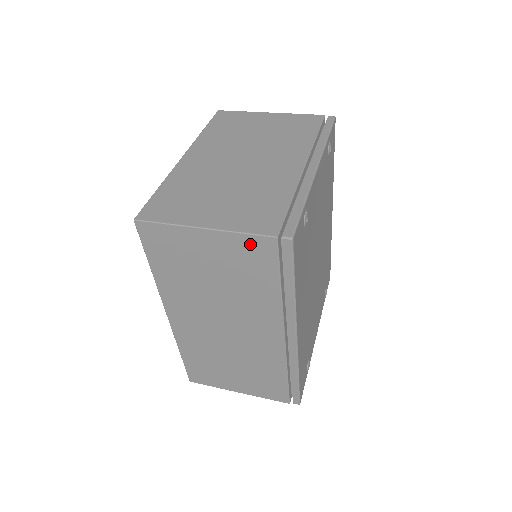
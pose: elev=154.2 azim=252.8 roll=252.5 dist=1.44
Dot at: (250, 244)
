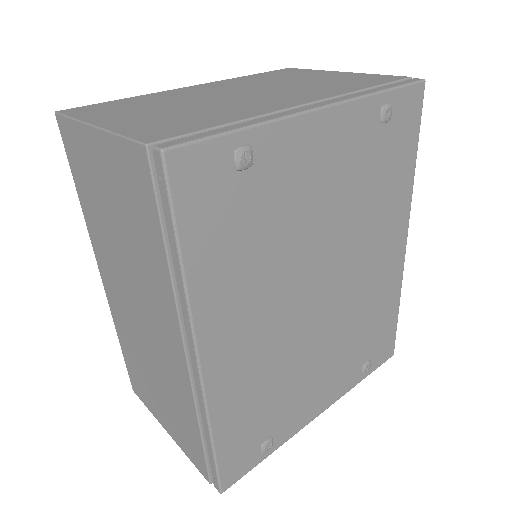
Dot at: (128, 158)
